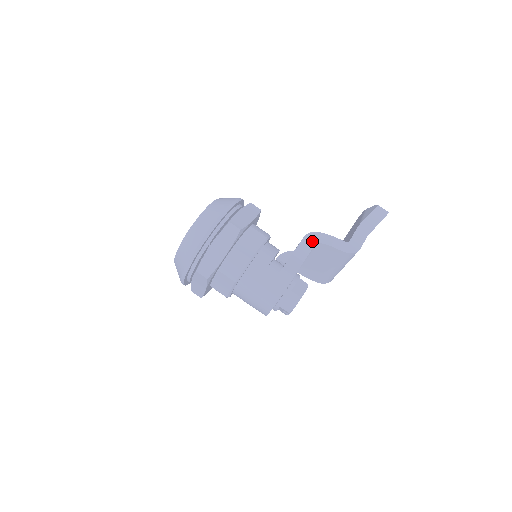
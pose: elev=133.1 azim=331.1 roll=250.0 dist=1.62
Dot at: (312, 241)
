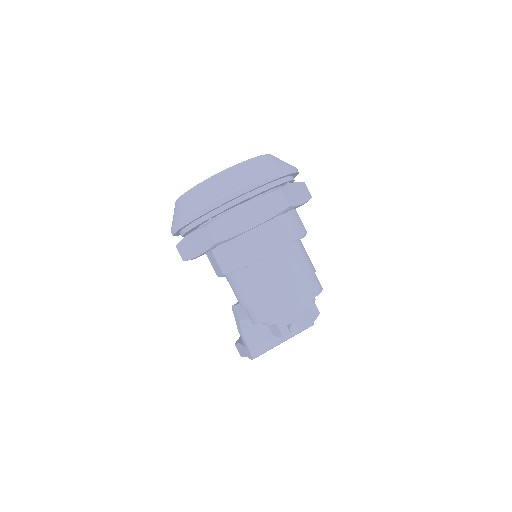
Dot at: occluded
